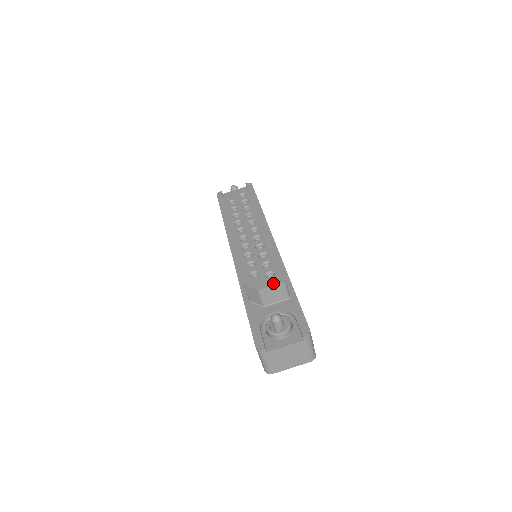
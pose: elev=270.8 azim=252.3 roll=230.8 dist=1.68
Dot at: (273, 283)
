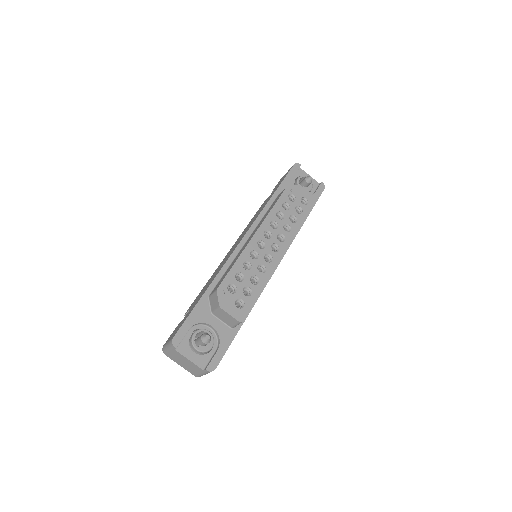
Dot at: (234, 314)
